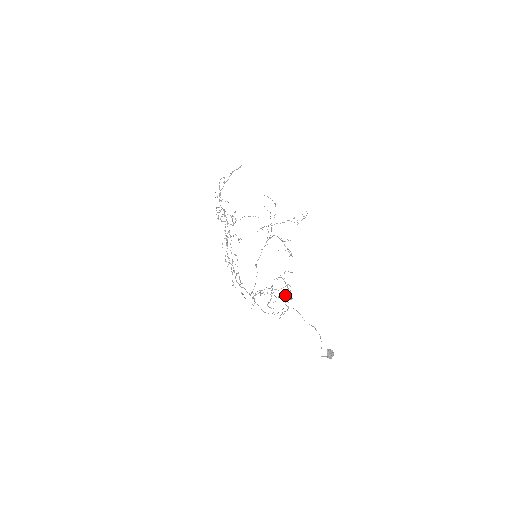
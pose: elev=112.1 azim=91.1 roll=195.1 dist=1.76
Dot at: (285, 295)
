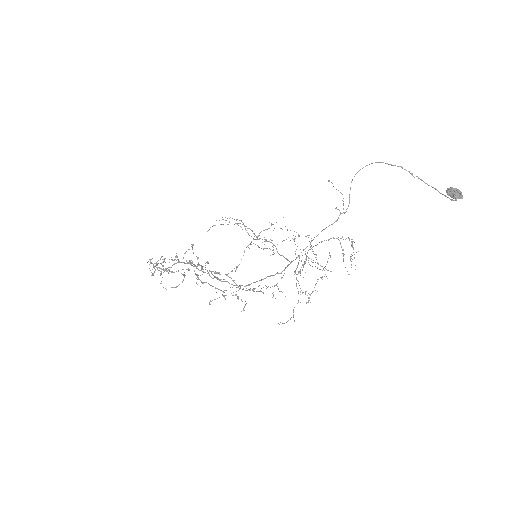
Dot at: occluded
